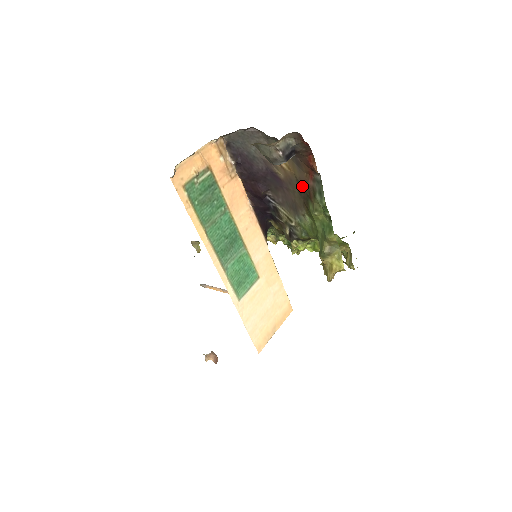
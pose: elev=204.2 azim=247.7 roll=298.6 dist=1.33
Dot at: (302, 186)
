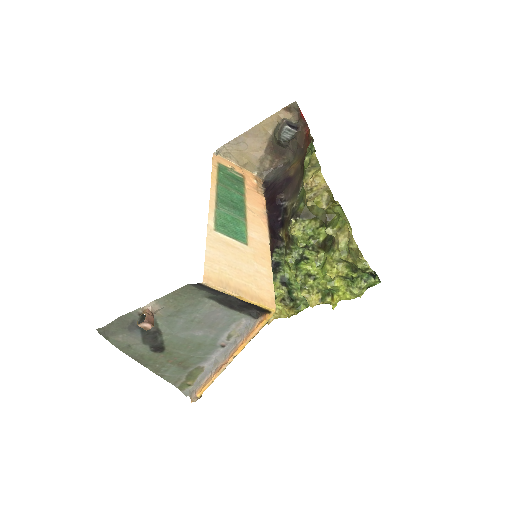
Dot at: (303, 161)
